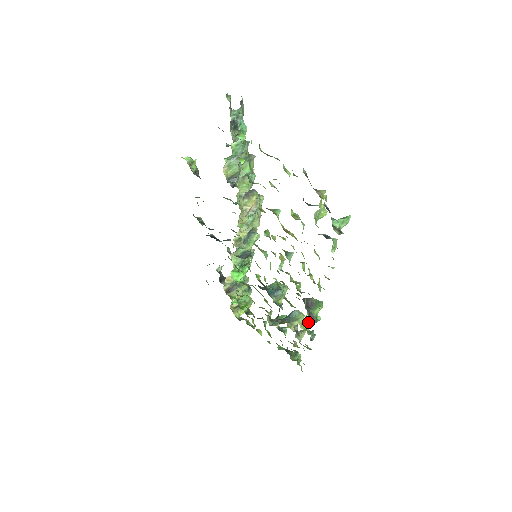
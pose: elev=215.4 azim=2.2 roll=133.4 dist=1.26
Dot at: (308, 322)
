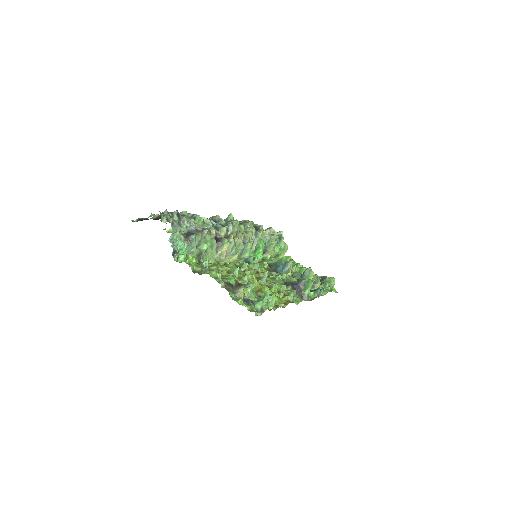
Dot at: occluded
